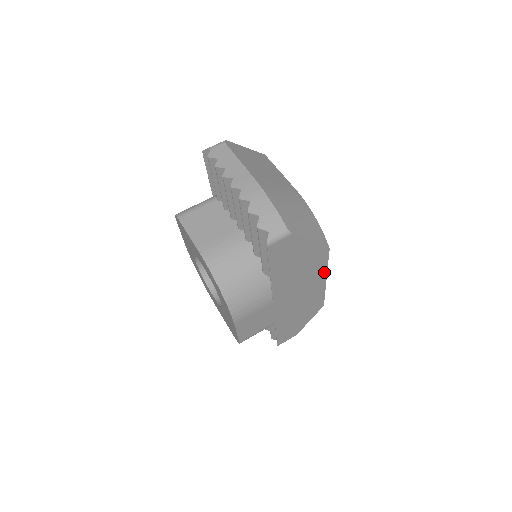
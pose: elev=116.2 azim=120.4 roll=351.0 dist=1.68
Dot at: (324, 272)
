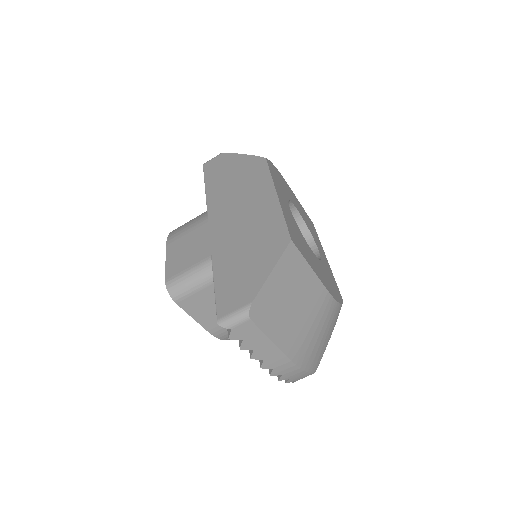
Dot at: occluded
